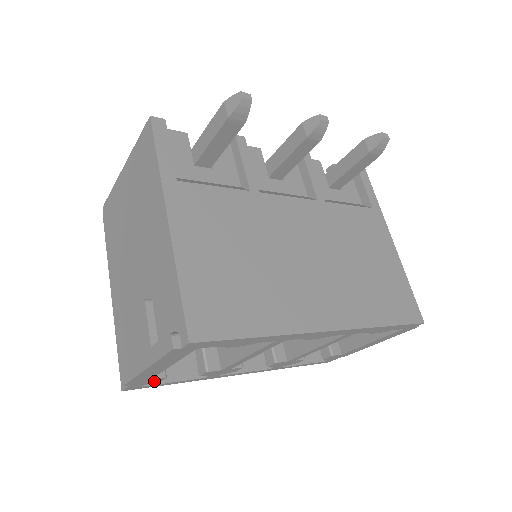
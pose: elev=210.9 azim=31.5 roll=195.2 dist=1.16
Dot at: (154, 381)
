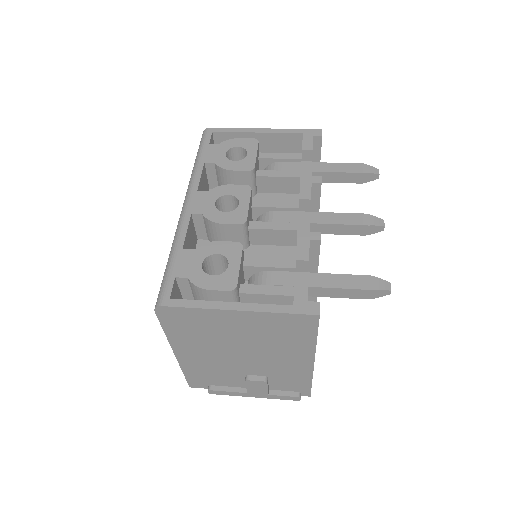
Dot at: occluded
